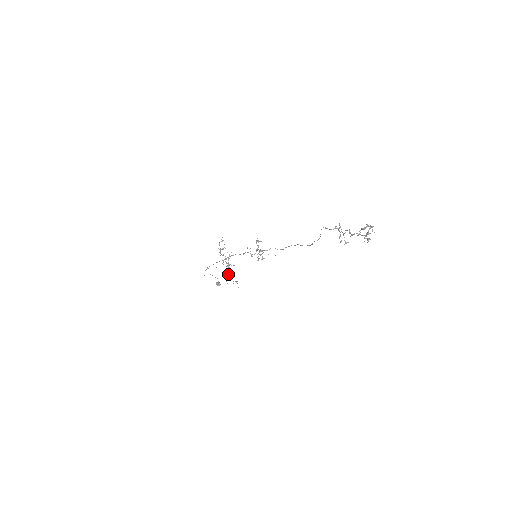
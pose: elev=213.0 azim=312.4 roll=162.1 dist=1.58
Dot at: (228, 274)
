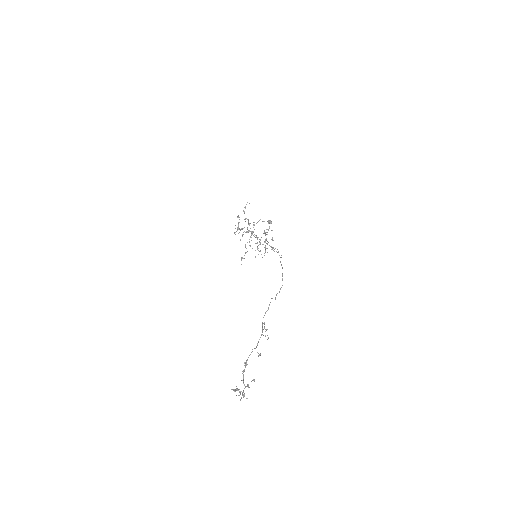
Dot at: occluded
